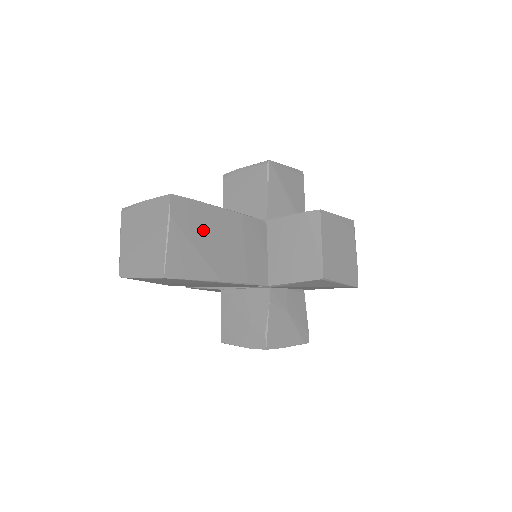
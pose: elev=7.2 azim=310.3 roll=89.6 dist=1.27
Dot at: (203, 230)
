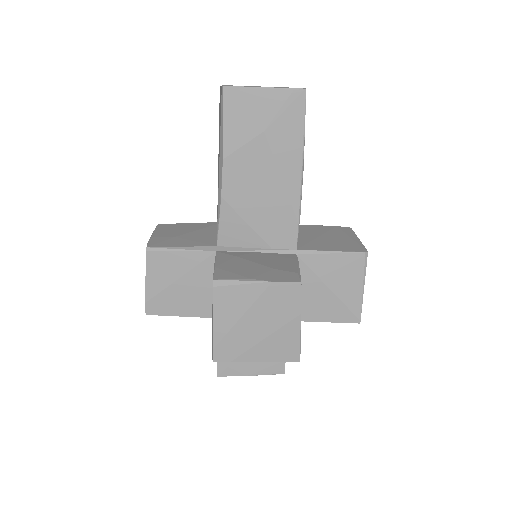
Dot at: occluded
